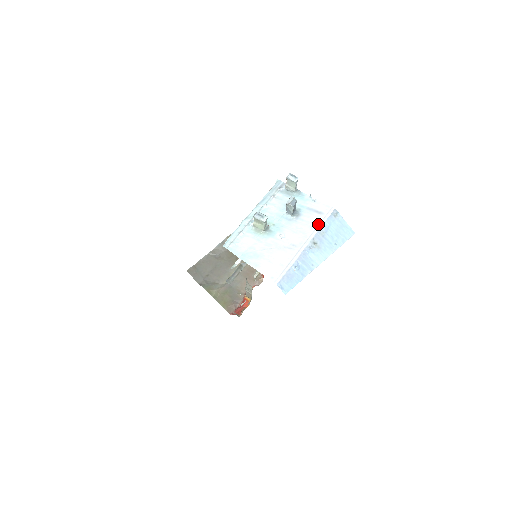
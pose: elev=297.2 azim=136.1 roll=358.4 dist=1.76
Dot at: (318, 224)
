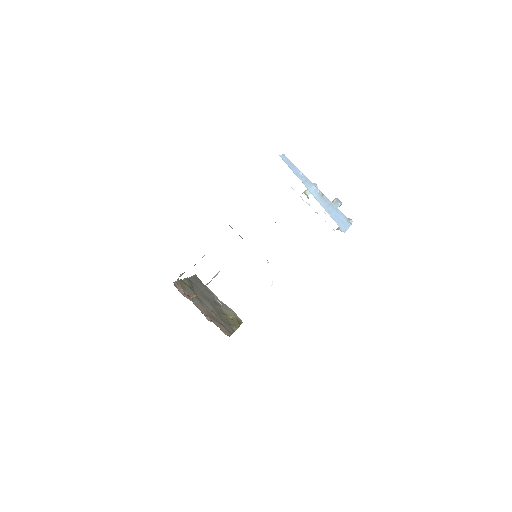
Dot at: occluded
